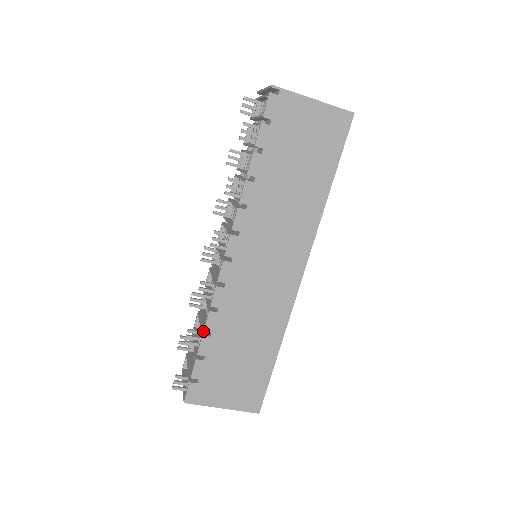
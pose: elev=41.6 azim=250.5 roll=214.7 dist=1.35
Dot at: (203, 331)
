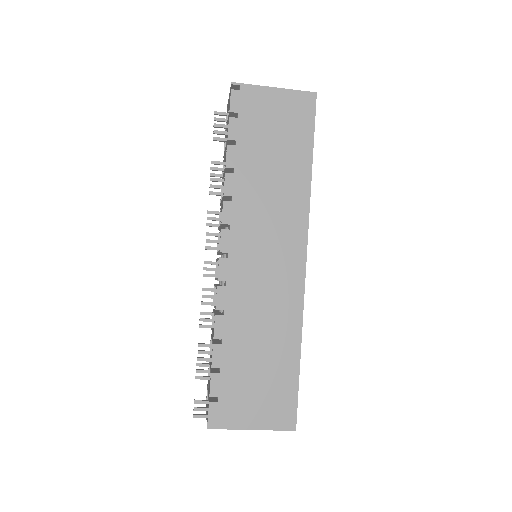
Dot at: (214, 342)
